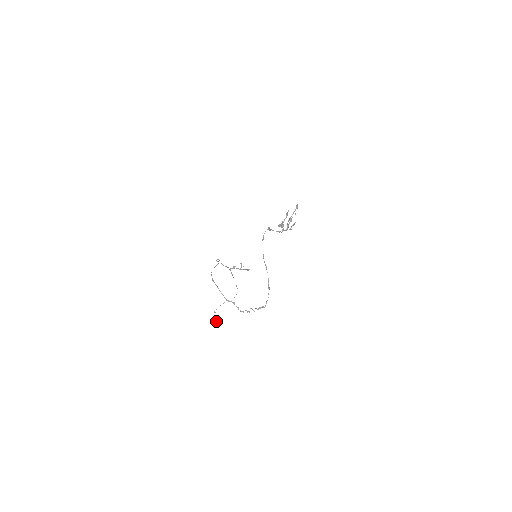
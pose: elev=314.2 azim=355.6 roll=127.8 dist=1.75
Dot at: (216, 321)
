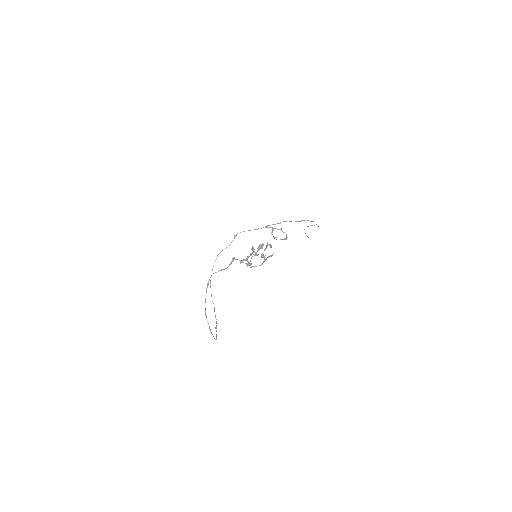
Dot at: (308, 237)
